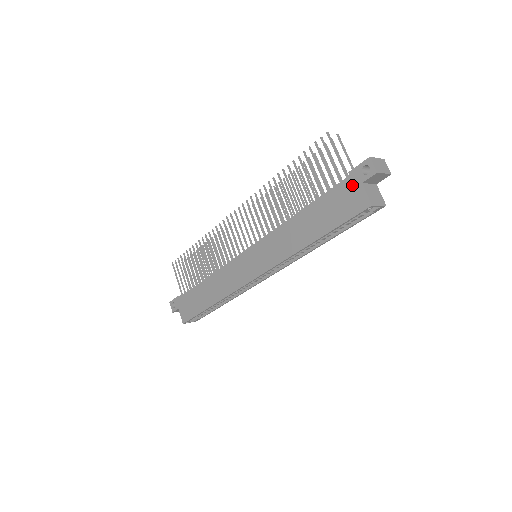
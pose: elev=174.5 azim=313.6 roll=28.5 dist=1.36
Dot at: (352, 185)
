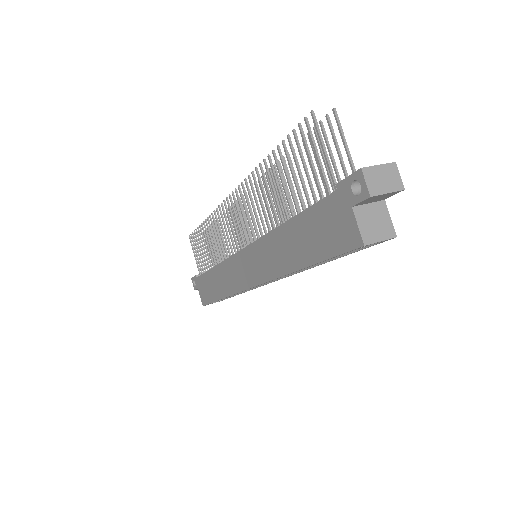
Dot at: (340, 206)
